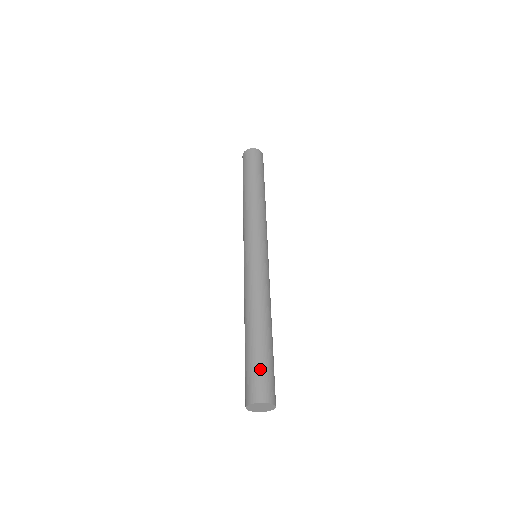
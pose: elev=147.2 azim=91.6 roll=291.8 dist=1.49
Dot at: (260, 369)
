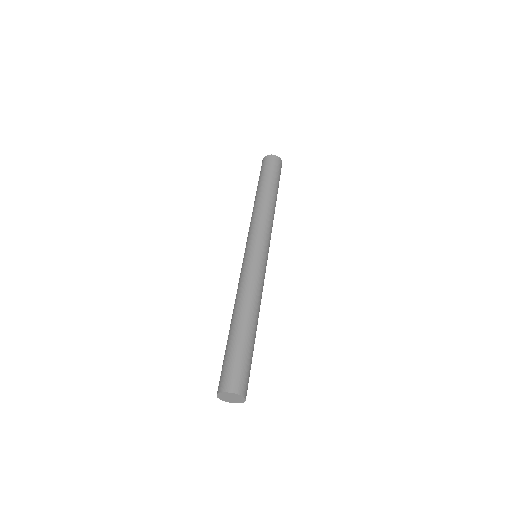
Dot at: (233, 361)
